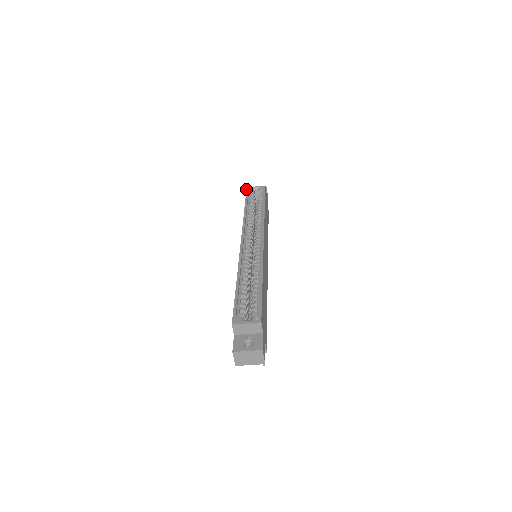
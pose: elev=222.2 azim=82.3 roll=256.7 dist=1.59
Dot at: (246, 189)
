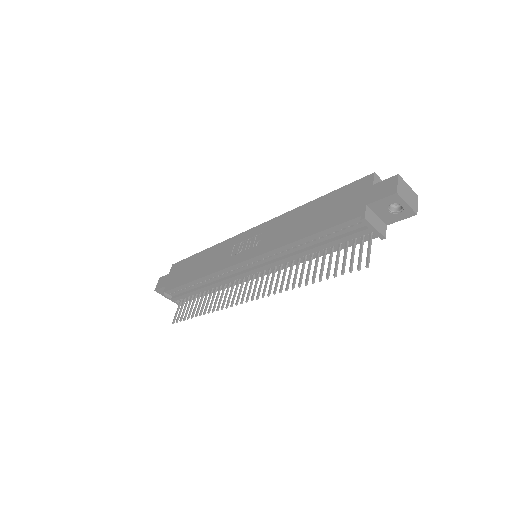
Dot at: occluded
